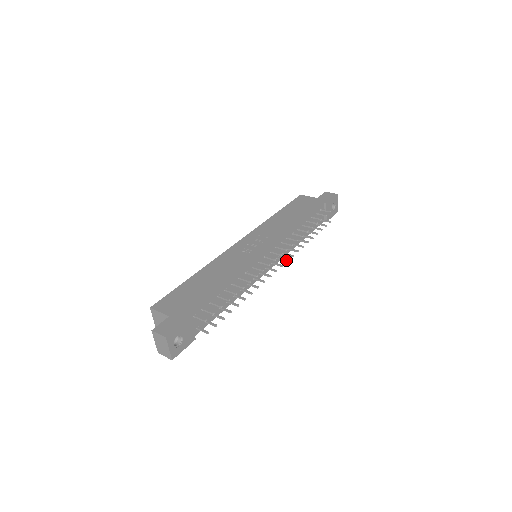
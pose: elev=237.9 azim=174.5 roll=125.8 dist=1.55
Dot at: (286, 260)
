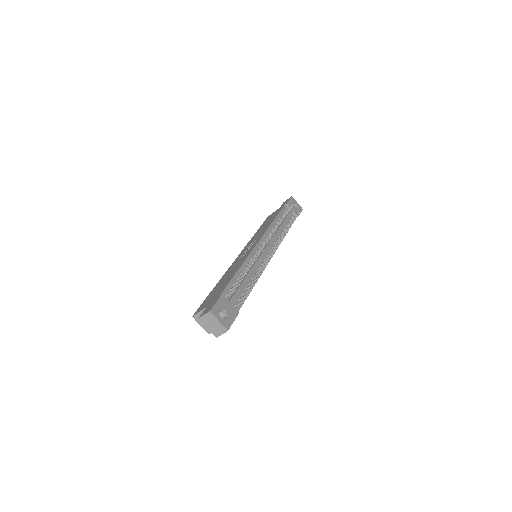
Dot at: (279, 243)
